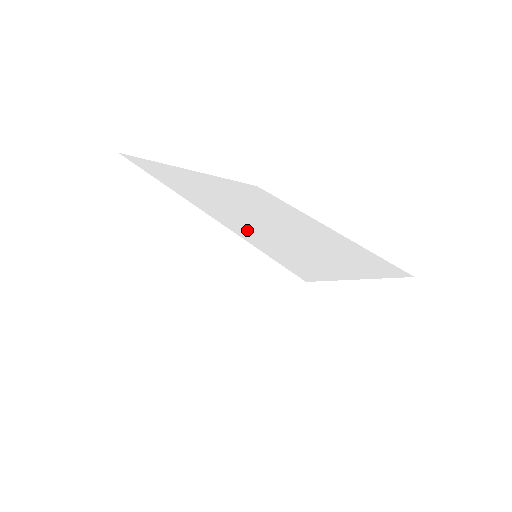
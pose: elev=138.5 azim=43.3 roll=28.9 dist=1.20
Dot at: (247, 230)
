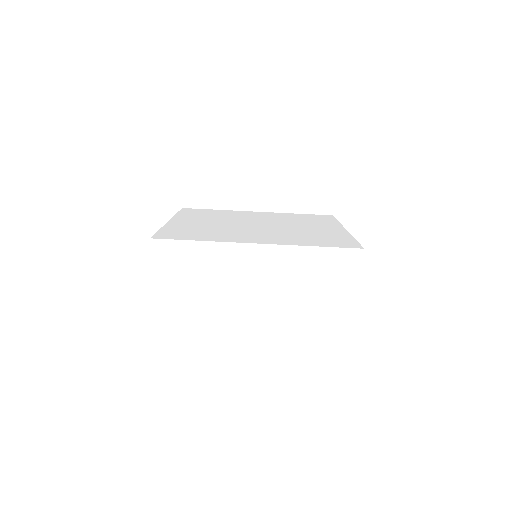
Dot at: (292, 240)
